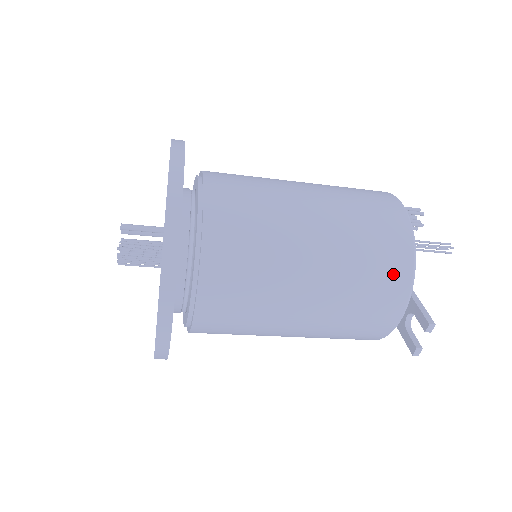
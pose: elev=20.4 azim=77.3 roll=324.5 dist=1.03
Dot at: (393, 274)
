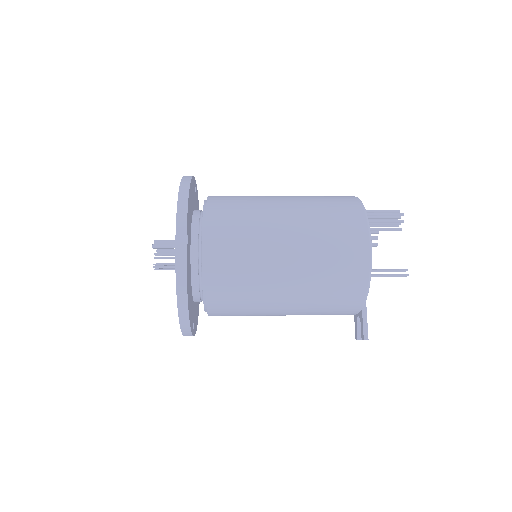
Dot at: (347, 304)
